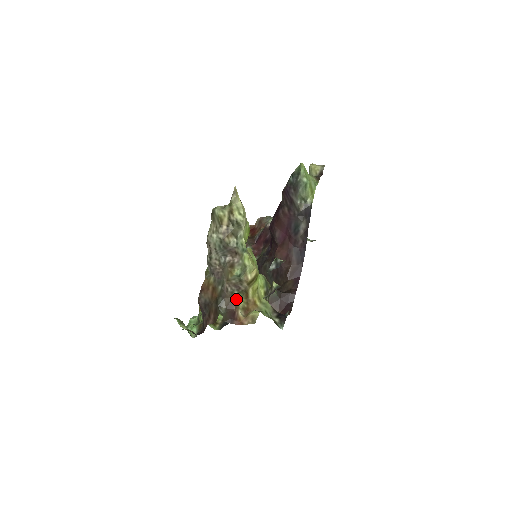
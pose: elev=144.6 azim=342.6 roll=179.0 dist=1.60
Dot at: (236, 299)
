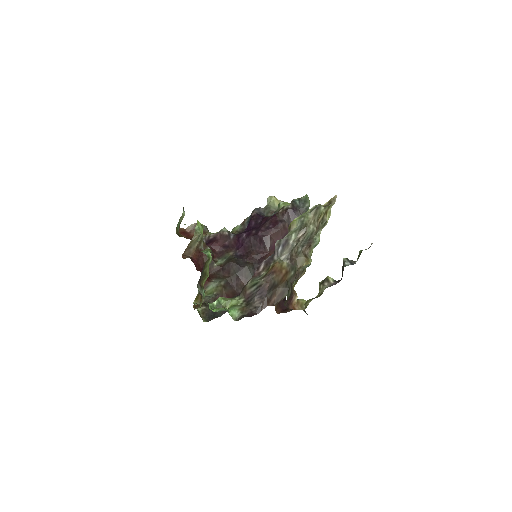
Dot at: (292, 286)
